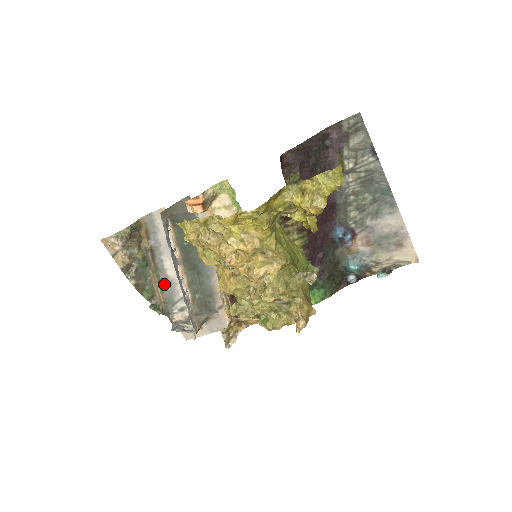
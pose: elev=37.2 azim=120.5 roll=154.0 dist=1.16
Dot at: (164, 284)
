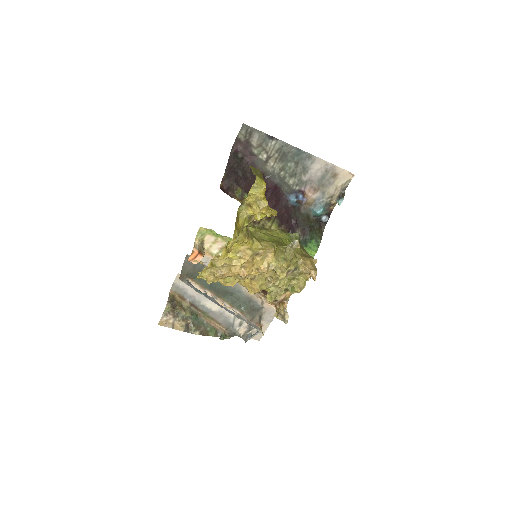
Dot at: (217, 318)
